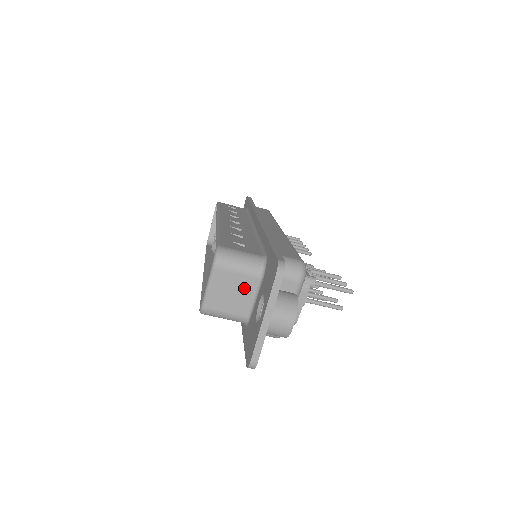
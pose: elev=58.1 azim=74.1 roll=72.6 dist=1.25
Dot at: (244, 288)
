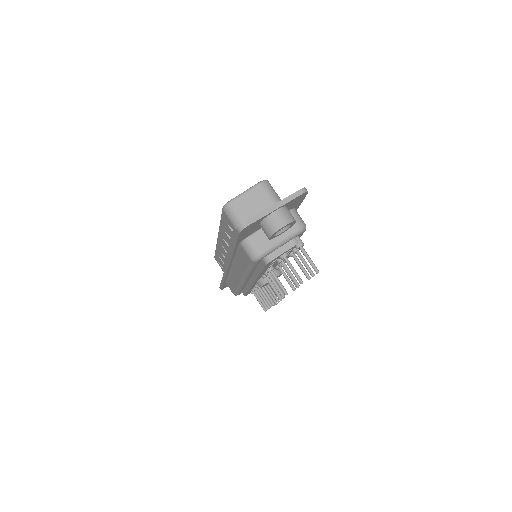
Dot at: (263, 209)
